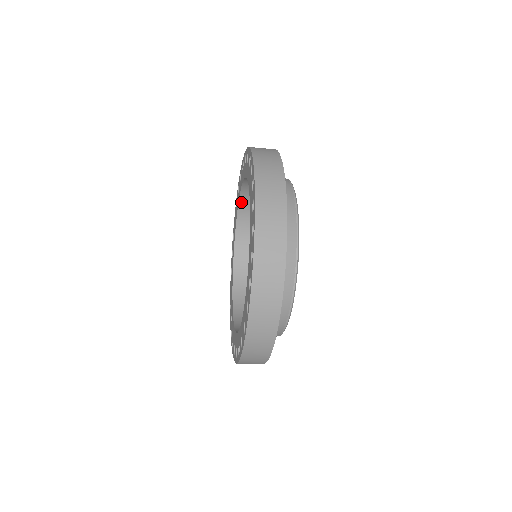
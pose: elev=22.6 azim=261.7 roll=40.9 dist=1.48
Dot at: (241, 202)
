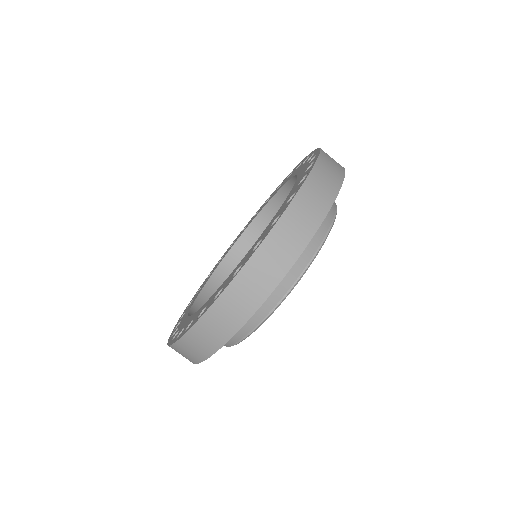
Dot at: (215, 274)
